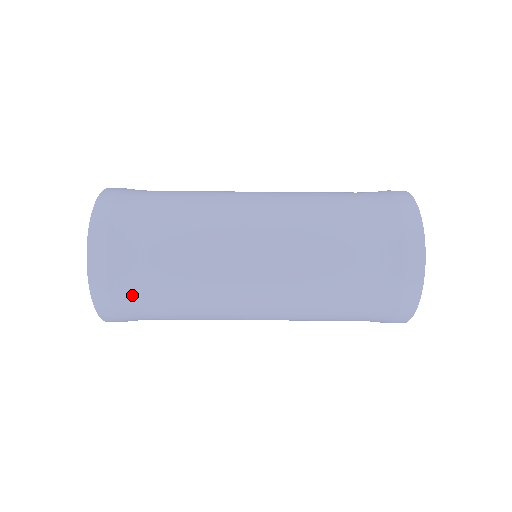
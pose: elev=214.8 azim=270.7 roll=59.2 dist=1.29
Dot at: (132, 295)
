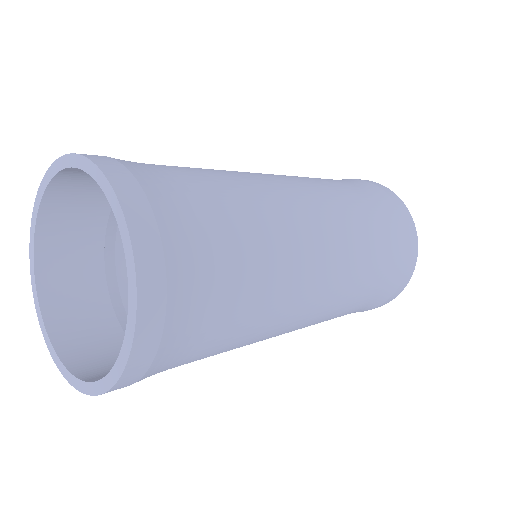
Dot at: occluded
